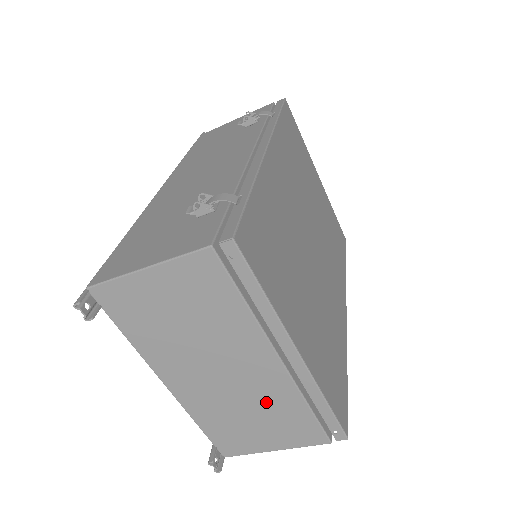
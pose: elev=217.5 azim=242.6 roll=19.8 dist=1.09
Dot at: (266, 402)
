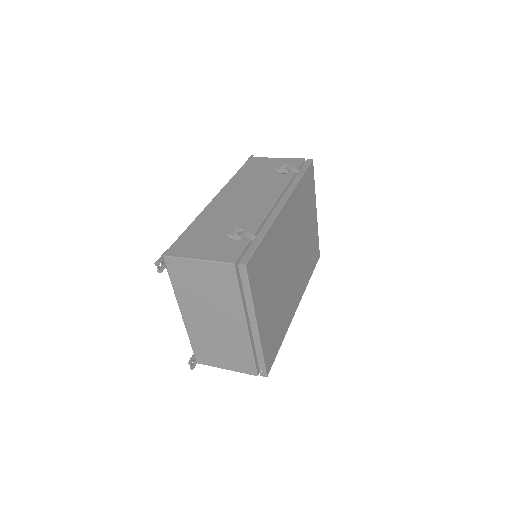
Dot at: (231, 343)
